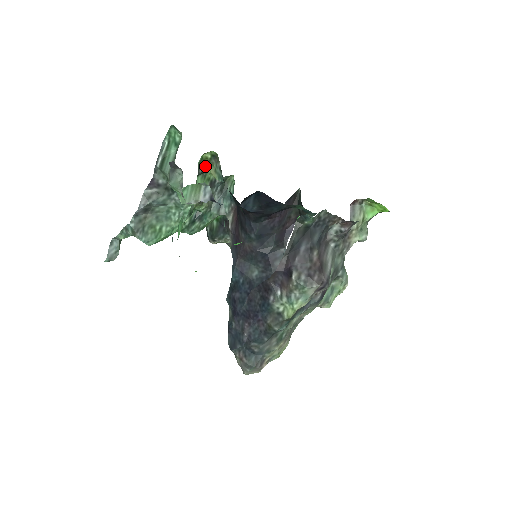
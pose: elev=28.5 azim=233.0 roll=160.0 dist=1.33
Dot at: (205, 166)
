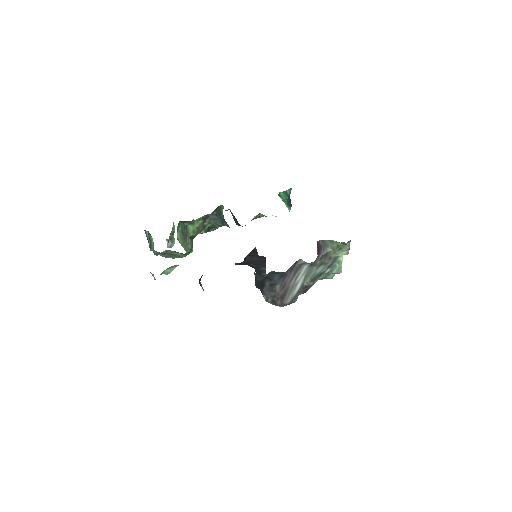
Dot at: (188, 221)
